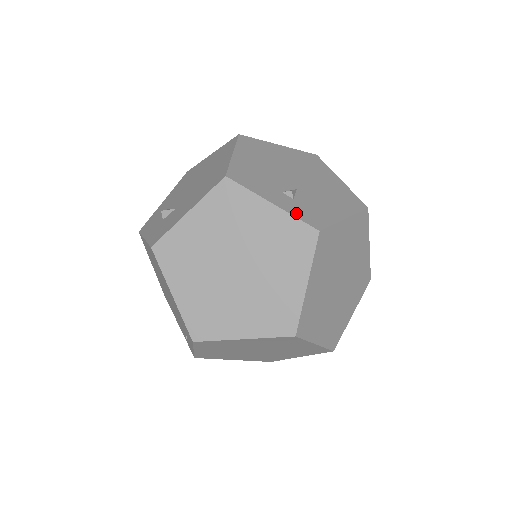
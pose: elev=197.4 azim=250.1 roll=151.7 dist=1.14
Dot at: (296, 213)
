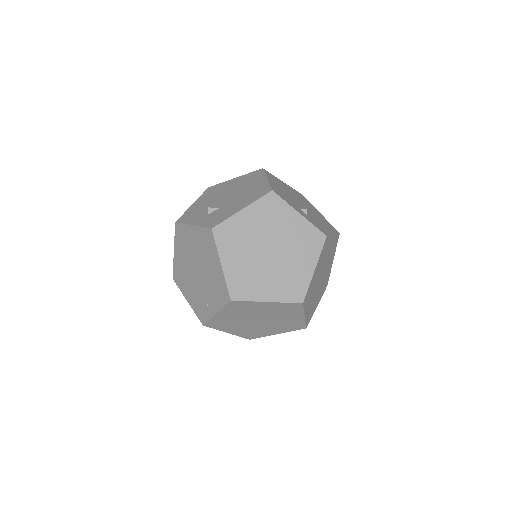
Dot at: (312, 223)
